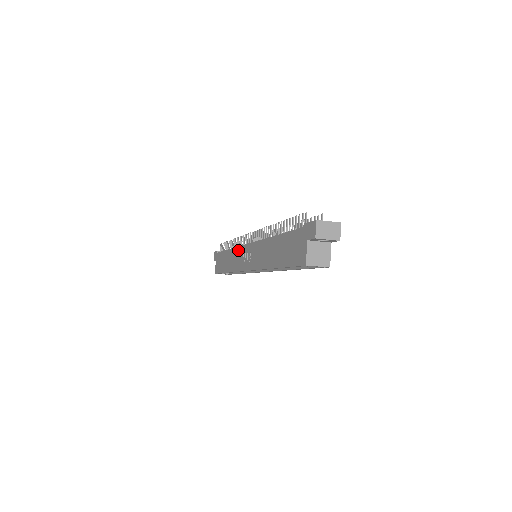
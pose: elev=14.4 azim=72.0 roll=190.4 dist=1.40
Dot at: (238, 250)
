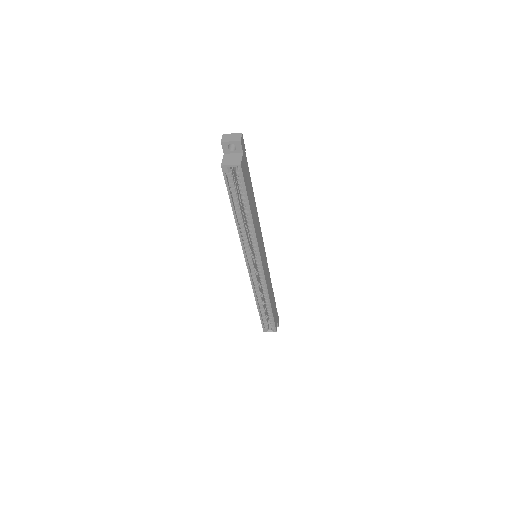
Dot at: occluded
